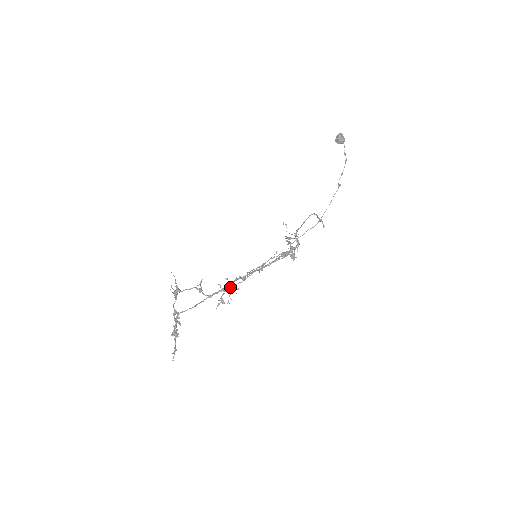
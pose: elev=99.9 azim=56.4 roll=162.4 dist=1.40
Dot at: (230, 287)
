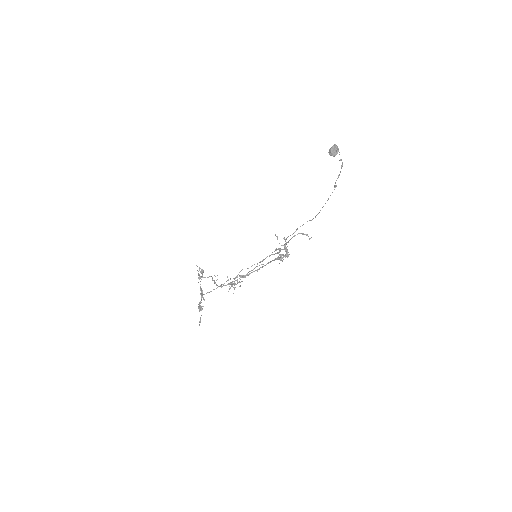
Dot at: (235, 283)
